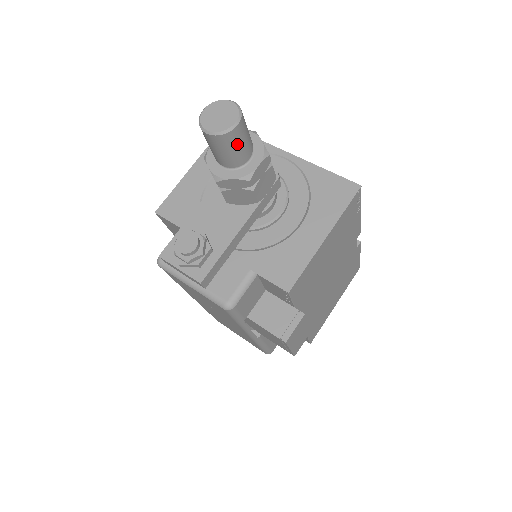
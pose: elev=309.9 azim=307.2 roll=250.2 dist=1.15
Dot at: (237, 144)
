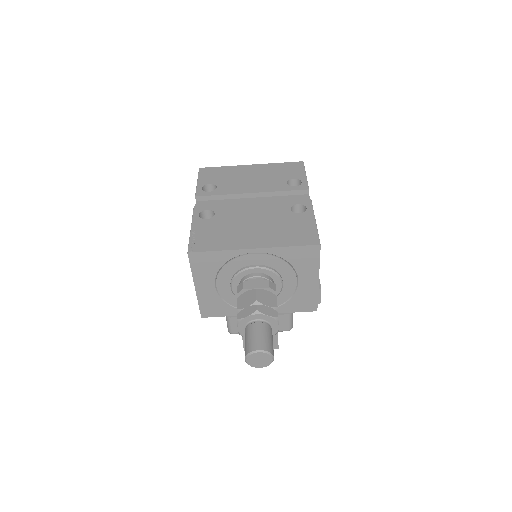
Dot at: occluded
